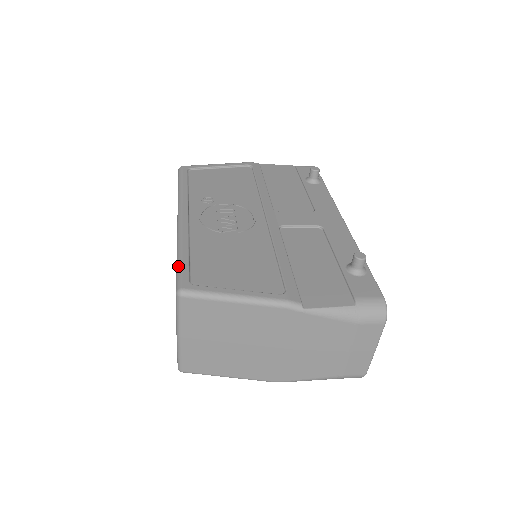
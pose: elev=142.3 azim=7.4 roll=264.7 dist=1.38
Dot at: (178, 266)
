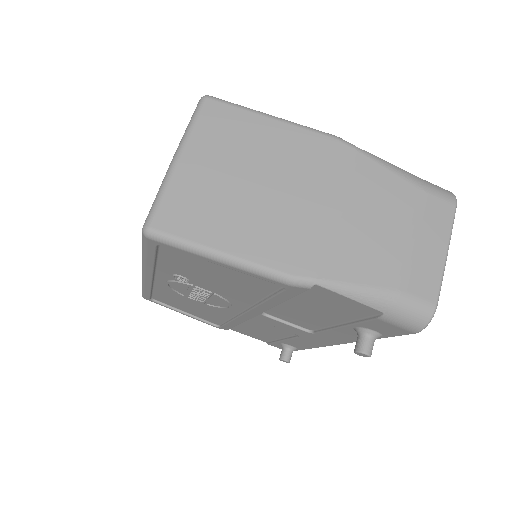
Dot at: occluded
